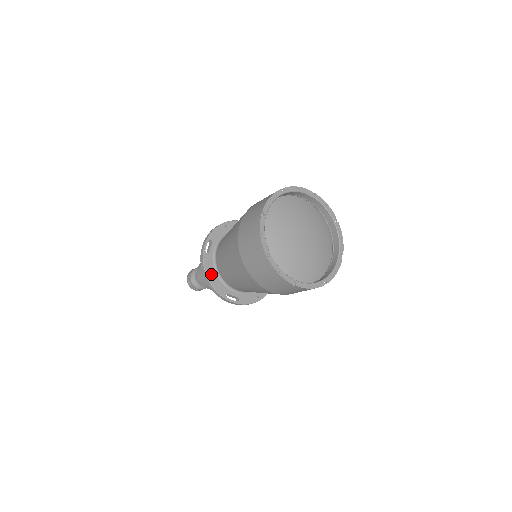
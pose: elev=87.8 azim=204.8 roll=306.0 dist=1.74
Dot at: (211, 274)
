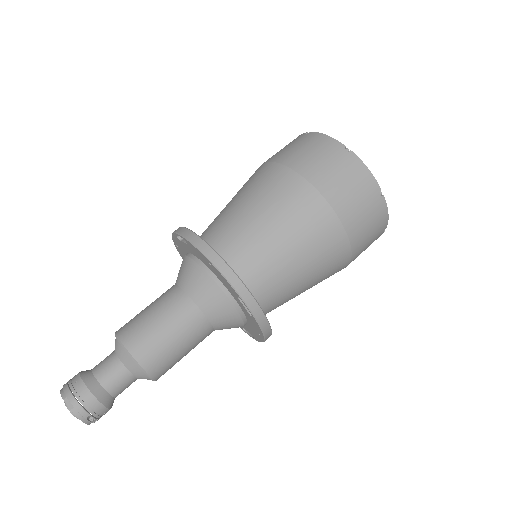
Dot at: occluded
